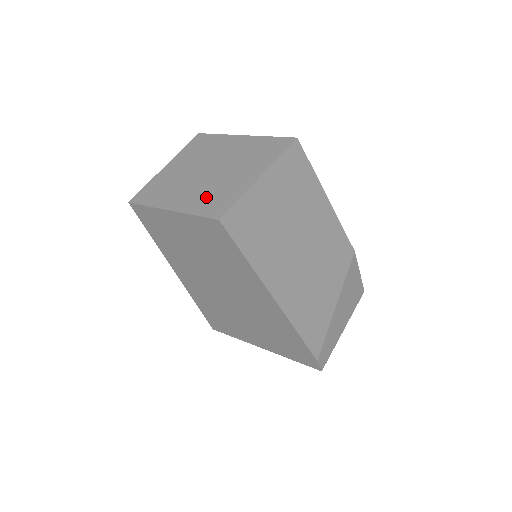
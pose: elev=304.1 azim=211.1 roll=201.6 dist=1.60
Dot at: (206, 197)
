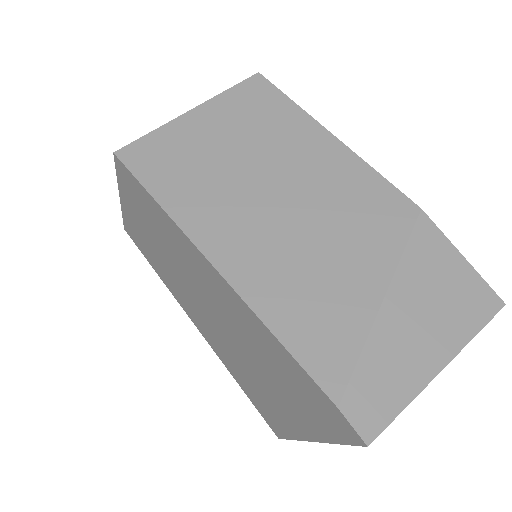
Dot at: occluded
